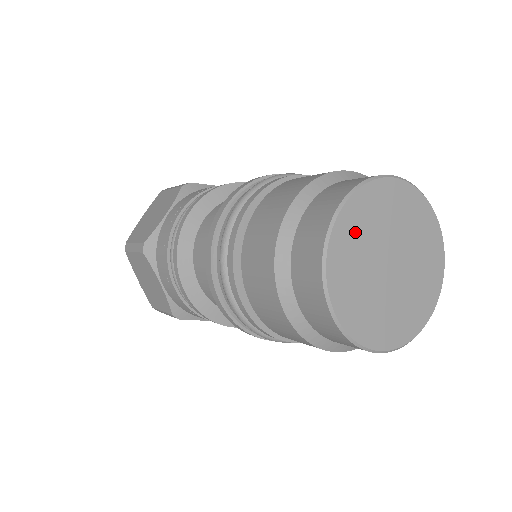
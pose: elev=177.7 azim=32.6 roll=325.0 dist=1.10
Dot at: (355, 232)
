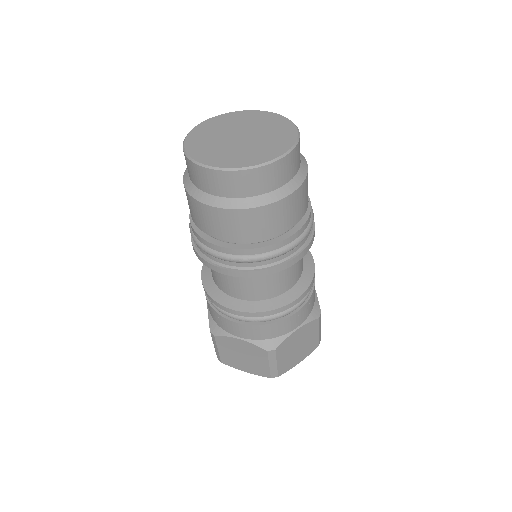
Dot at: (217, 125)
